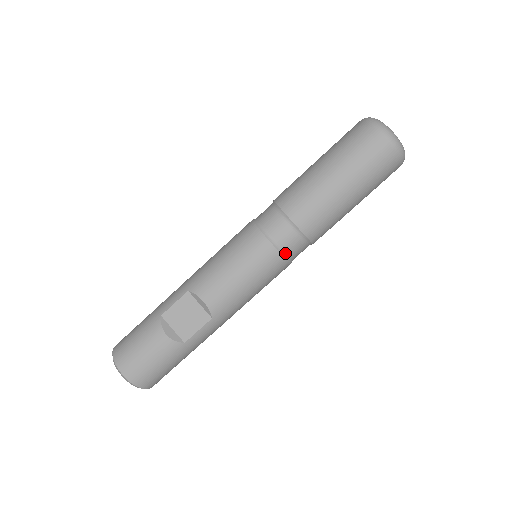
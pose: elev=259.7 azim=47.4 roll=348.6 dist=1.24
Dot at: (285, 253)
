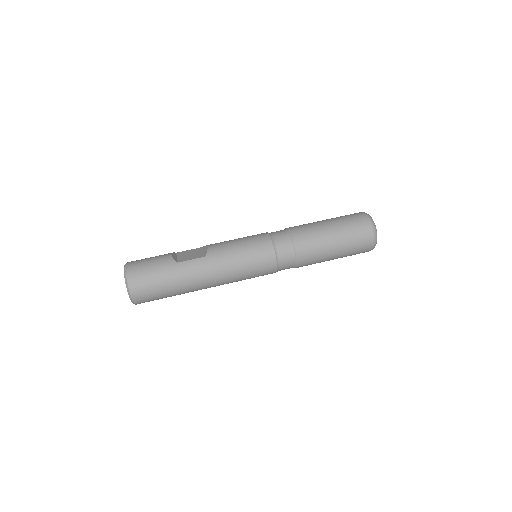
Dot at: (274, 243)
